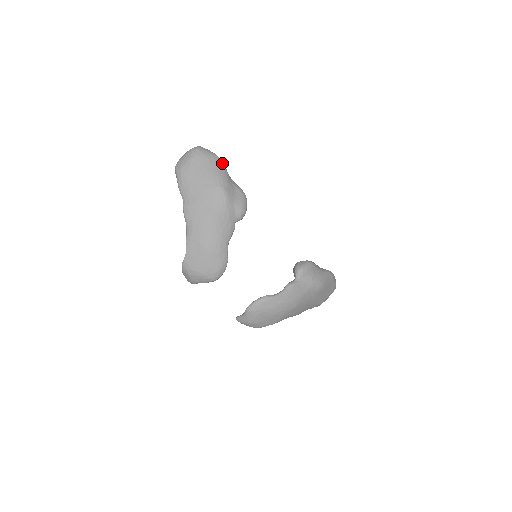
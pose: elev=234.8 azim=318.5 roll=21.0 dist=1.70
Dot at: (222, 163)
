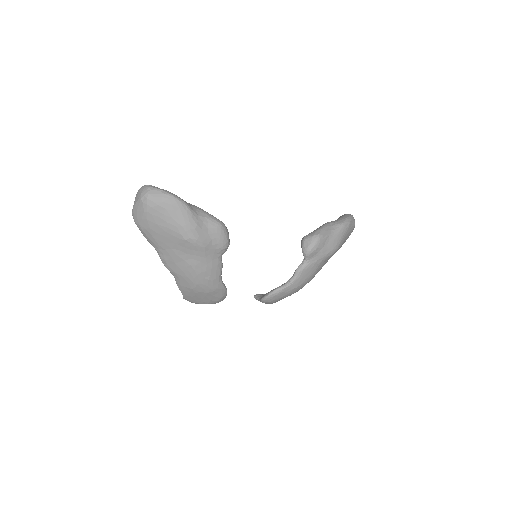
Dot at: (182, 205)
